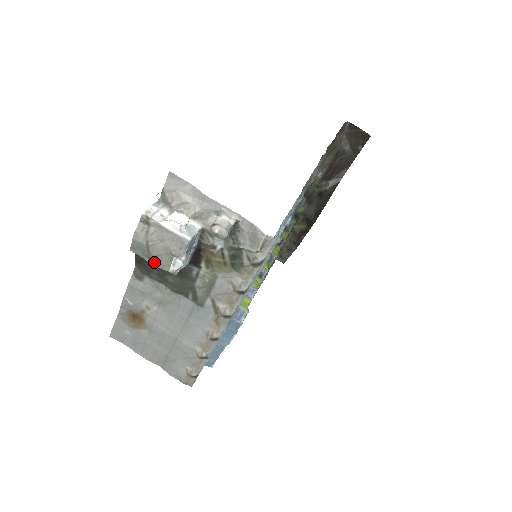
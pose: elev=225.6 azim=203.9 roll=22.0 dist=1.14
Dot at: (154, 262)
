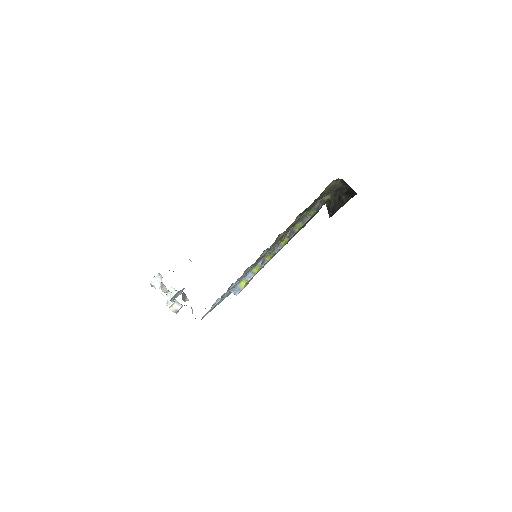
Dot at: occluded
